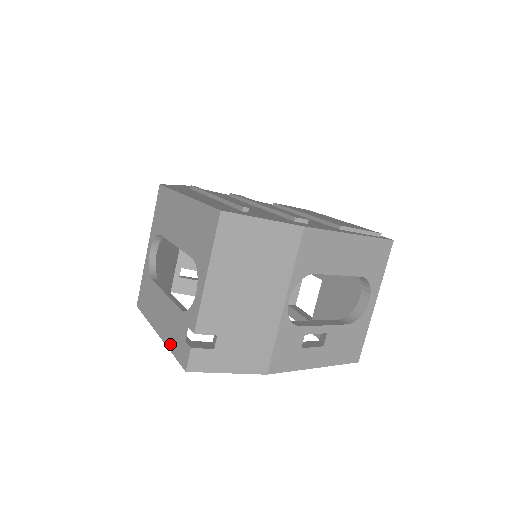
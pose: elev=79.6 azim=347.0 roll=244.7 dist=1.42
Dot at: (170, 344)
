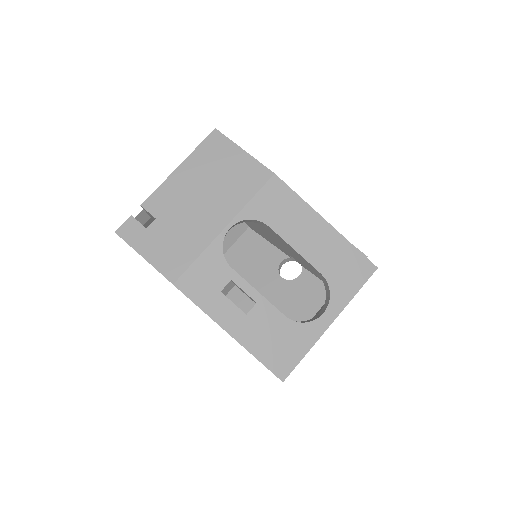
Dot at: occluded
